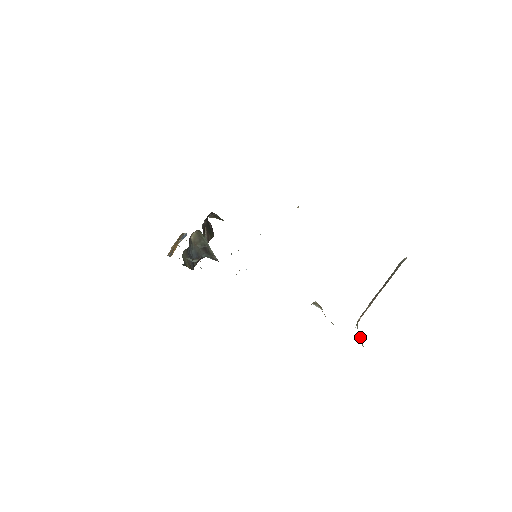
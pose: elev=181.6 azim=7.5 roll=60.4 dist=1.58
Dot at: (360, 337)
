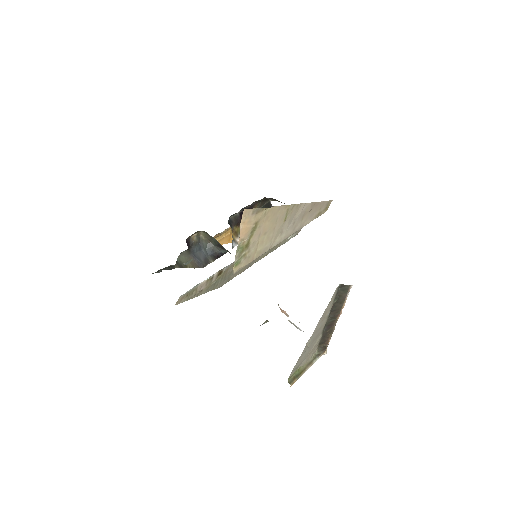
Dot at: (299, 371)
